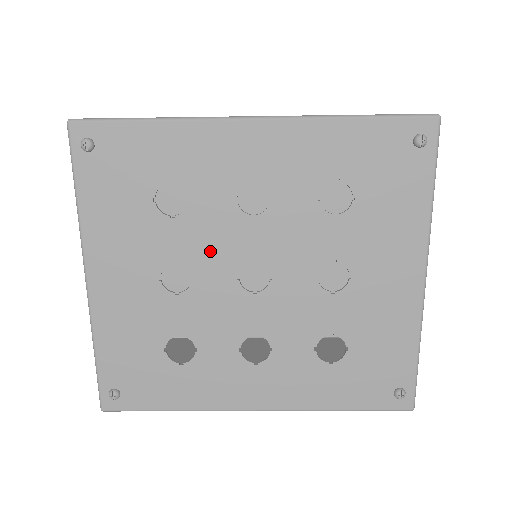
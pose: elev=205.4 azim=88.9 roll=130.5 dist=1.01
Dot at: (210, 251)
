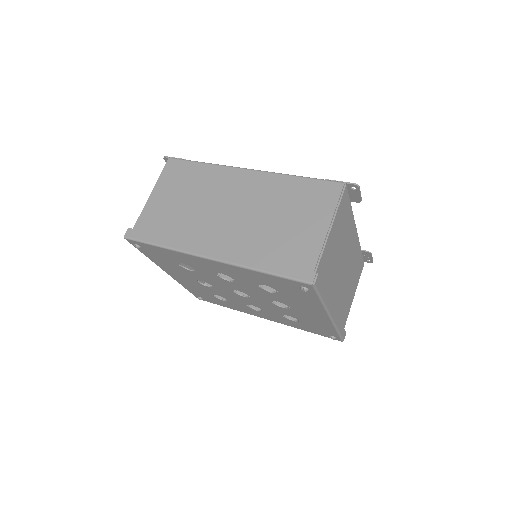
Dot at: (215, 283)
